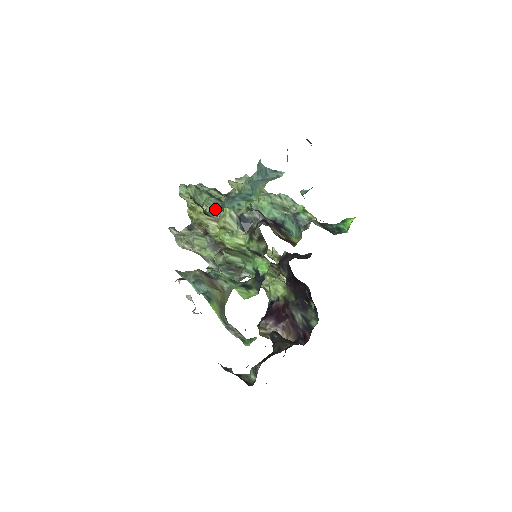
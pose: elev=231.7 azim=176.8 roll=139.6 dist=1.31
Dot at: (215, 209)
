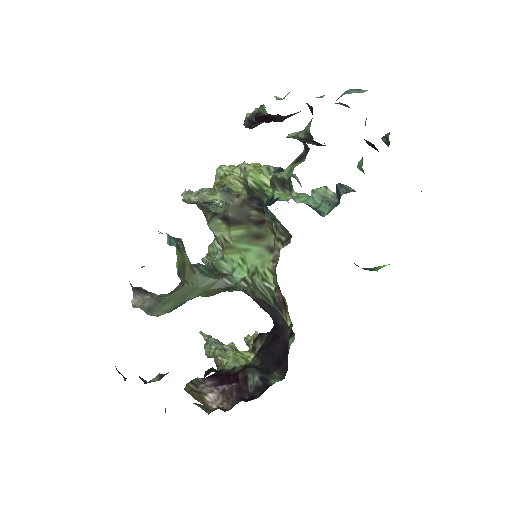
Dot at: occluded
